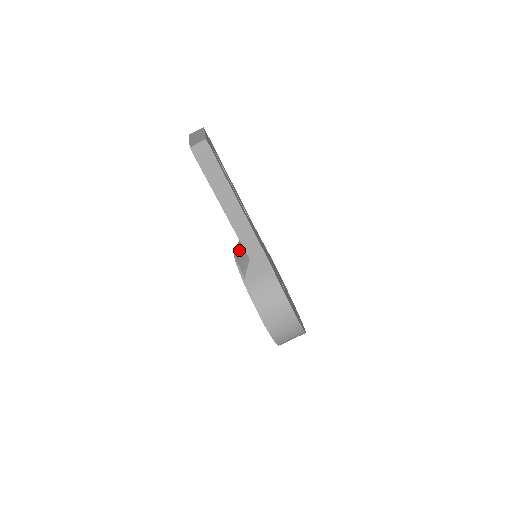
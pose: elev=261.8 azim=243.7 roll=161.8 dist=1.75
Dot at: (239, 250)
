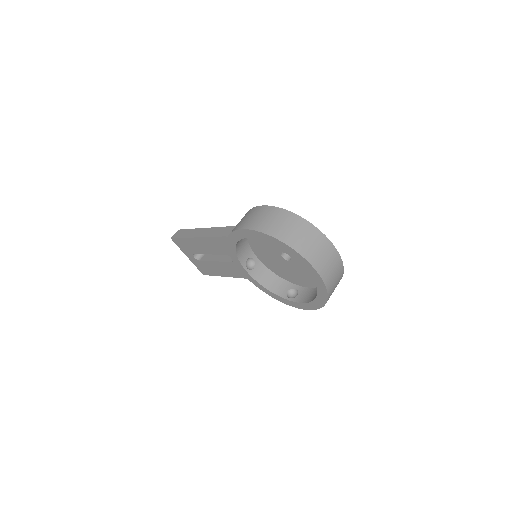
Dot at: occluded
